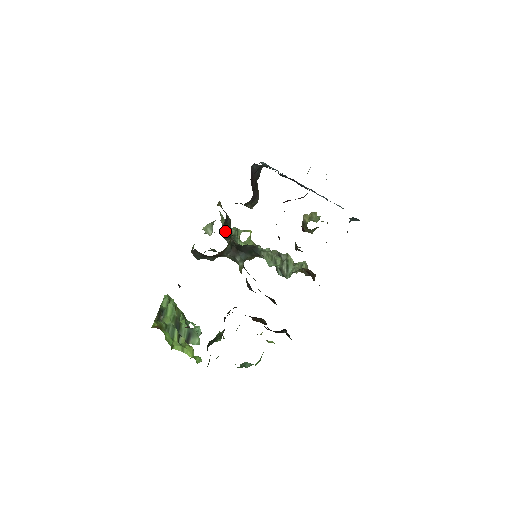
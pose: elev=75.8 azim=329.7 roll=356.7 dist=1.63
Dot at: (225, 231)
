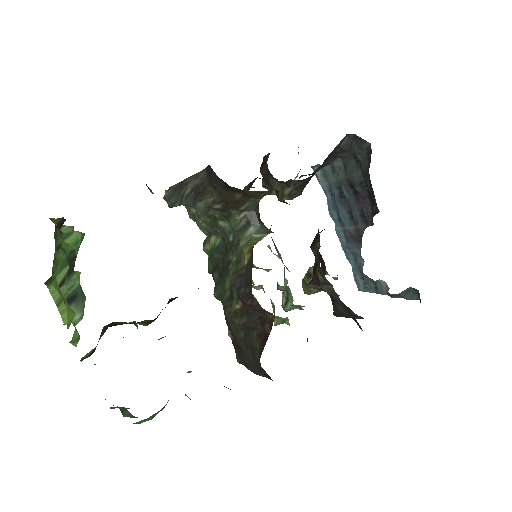
Dot at: occluded
